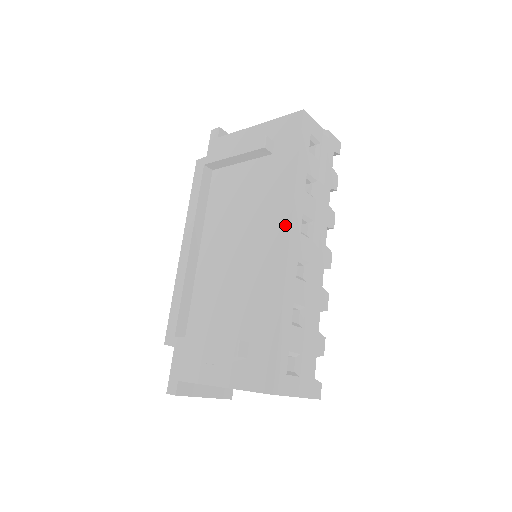
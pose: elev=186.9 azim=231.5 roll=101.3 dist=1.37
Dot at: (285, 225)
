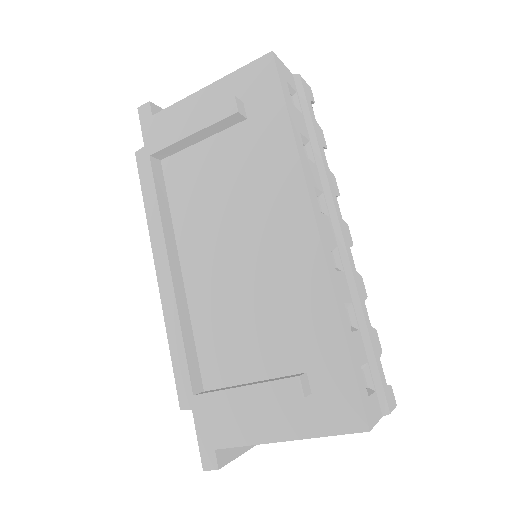
Dot at: (303, 207)
